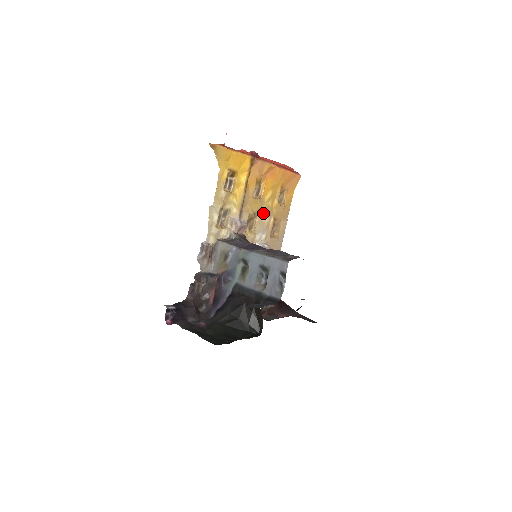
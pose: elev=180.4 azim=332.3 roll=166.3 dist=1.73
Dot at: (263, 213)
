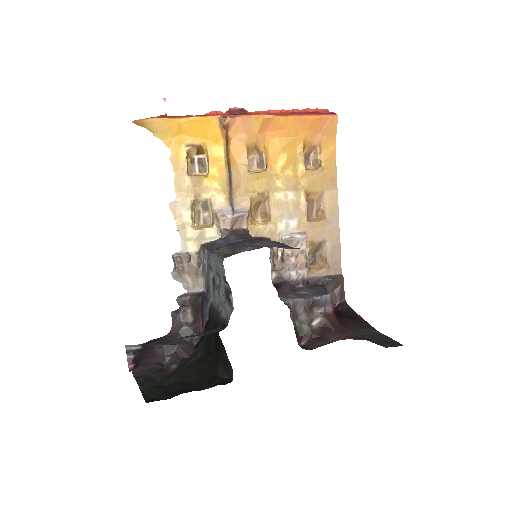
Dot at: (280, 190)
